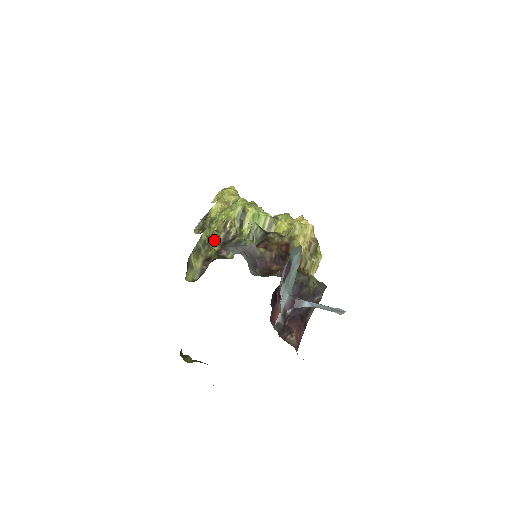
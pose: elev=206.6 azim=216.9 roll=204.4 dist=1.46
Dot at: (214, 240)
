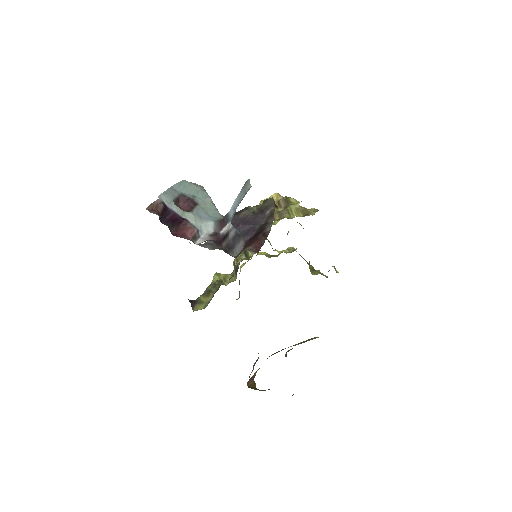
Dot at: (230, 281)
